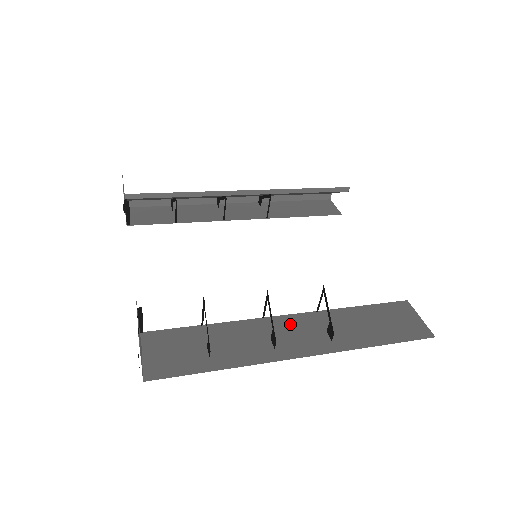
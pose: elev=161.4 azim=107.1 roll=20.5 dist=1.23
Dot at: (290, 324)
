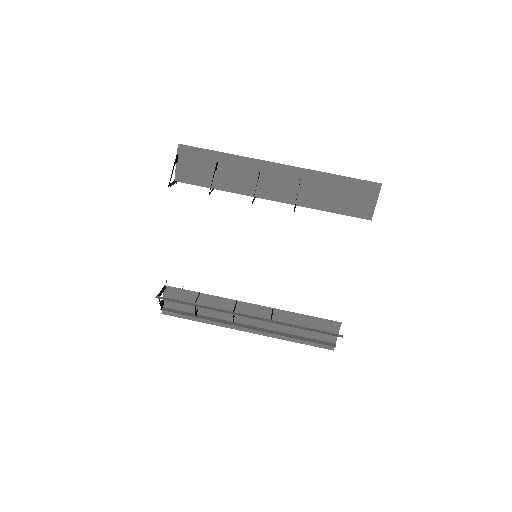
Dot at: (251, 311)
